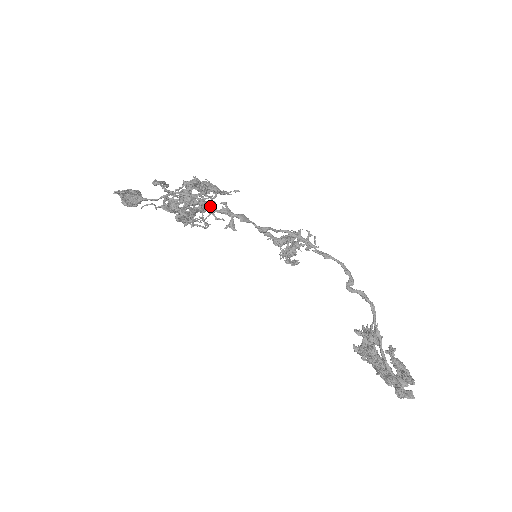
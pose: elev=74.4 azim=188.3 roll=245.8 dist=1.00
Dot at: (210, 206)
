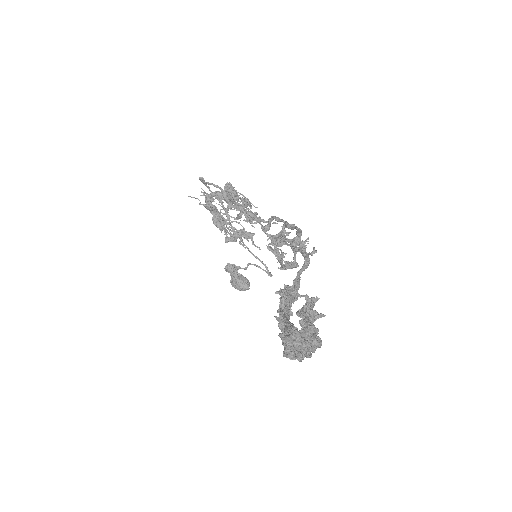
Dot at: (252, 234)
